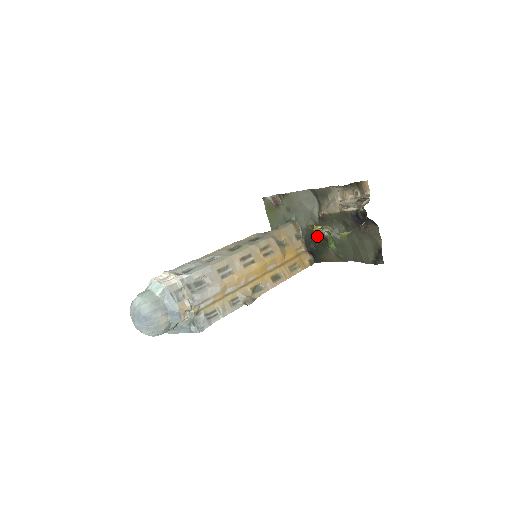
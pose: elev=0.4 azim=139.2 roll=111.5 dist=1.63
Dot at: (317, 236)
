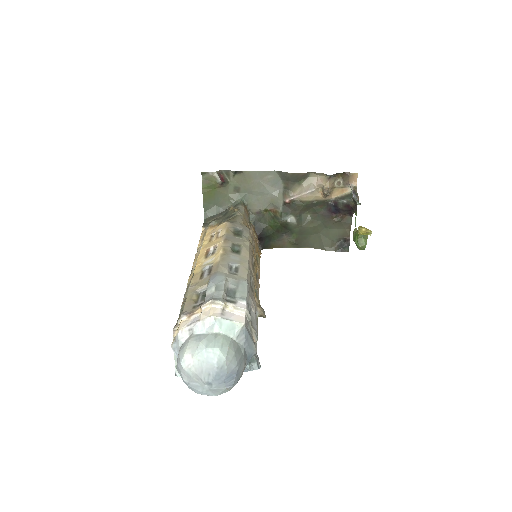
Dot at: (273, 222)
